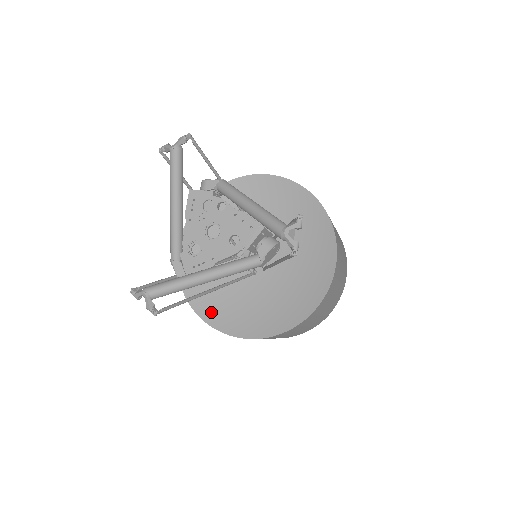
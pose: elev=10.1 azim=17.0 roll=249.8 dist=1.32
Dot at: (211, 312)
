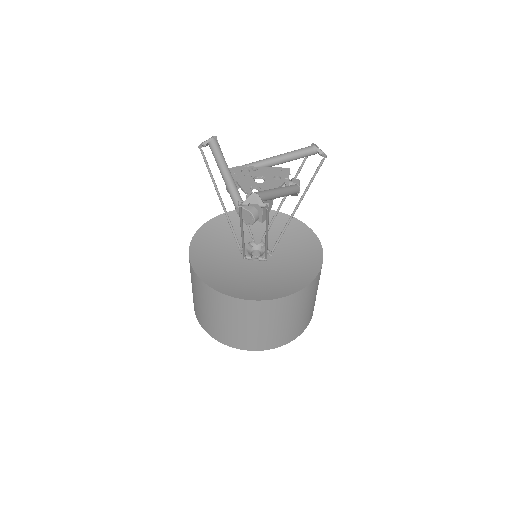
Dot at: (252, 295)
